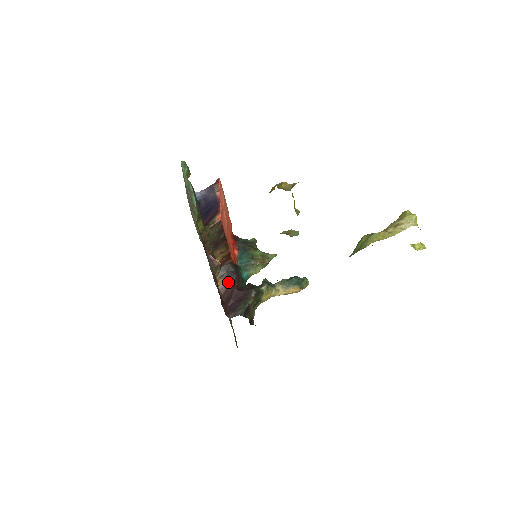
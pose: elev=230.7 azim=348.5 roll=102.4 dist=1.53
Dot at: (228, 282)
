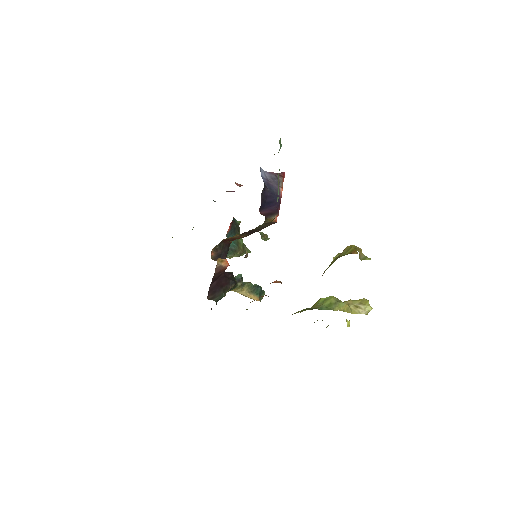
Dot at: (225, 265)
